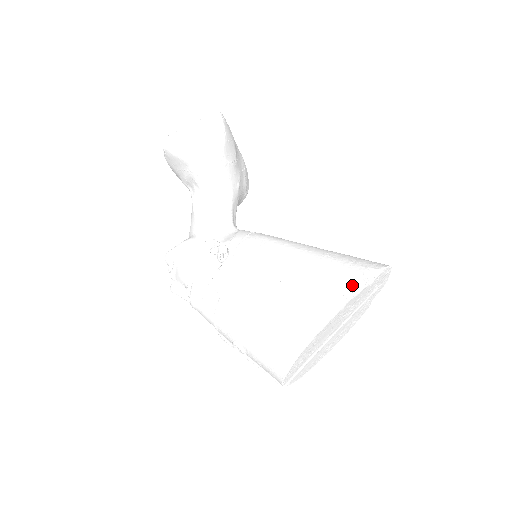
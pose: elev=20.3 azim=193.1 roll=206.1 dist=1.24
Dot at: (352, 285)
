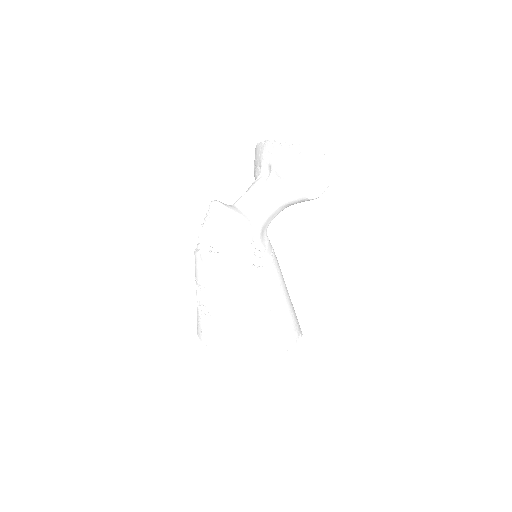
Dot at: (293, 343)
